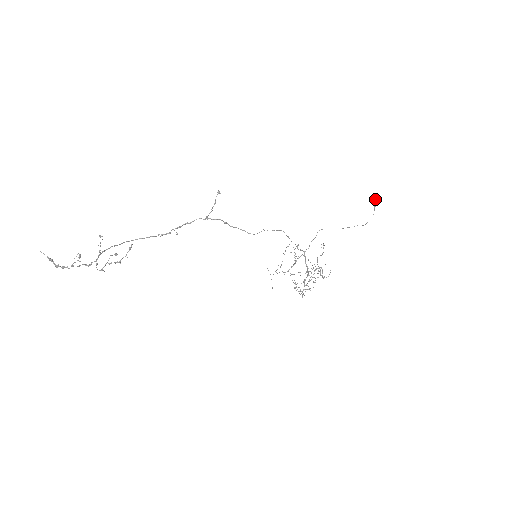
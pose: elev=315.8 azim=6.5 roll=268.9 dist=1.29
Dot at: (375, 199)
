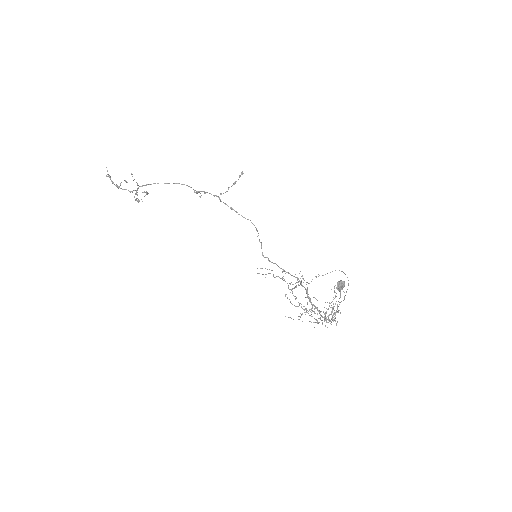
Dot at: (337, 282)
